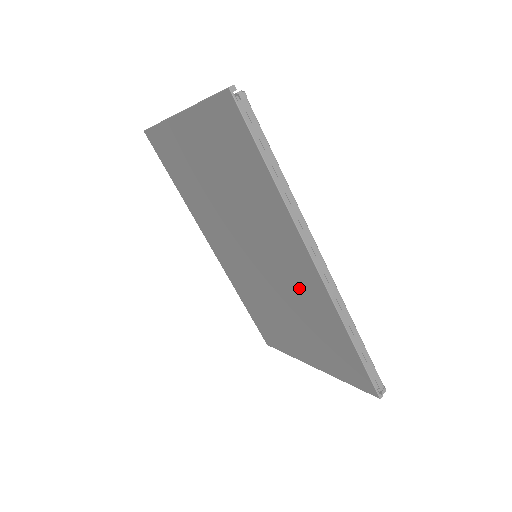
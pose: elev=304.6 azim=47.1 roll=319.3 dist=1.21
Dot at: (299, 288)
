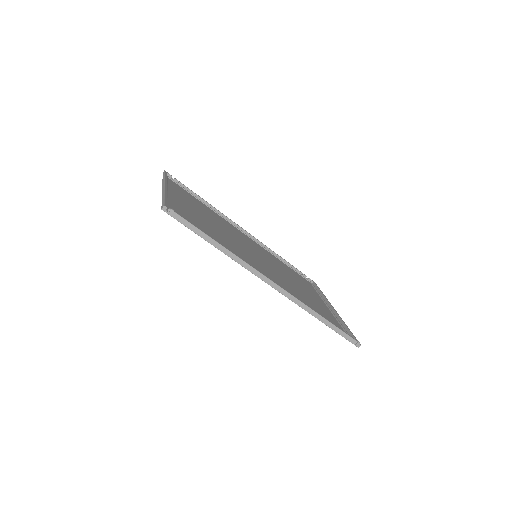
Dot at: (281, 284)
